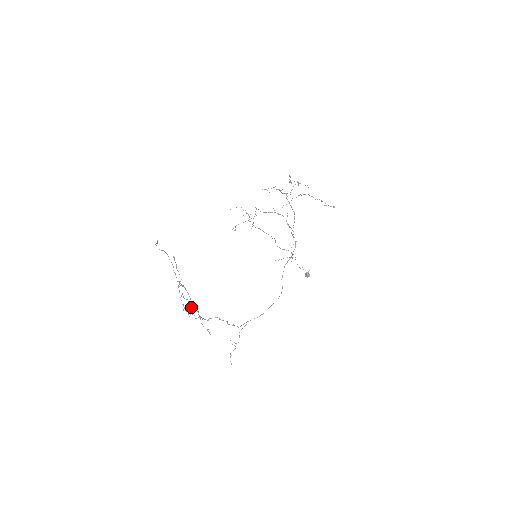
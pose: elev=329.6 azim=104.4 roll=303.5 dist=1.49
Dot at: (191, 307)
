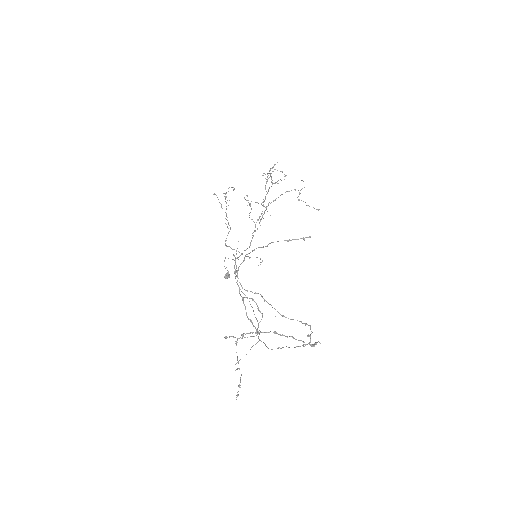
Dot at: occluded
